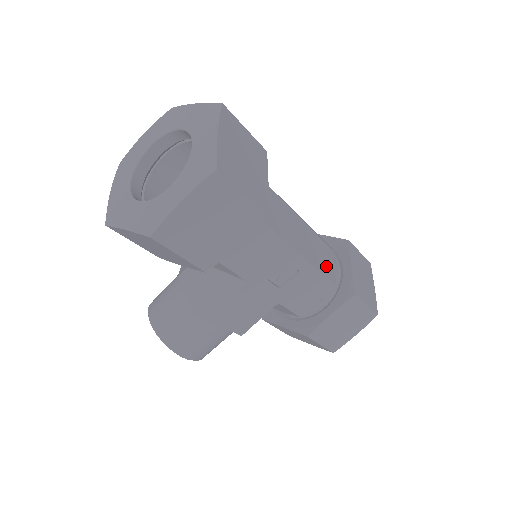
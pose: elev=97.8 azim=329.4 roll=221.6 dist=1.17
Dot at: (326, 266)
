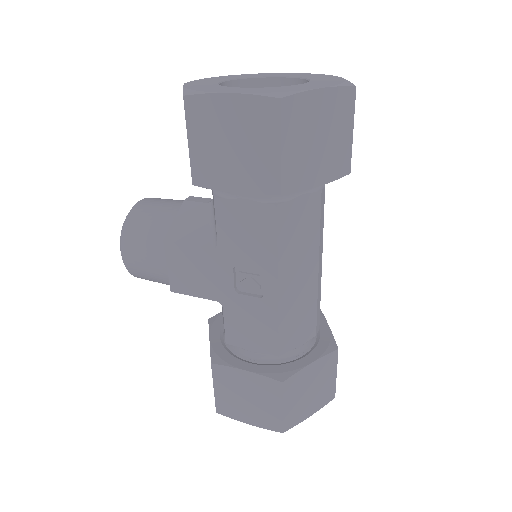
Dot at: (291, 331)
